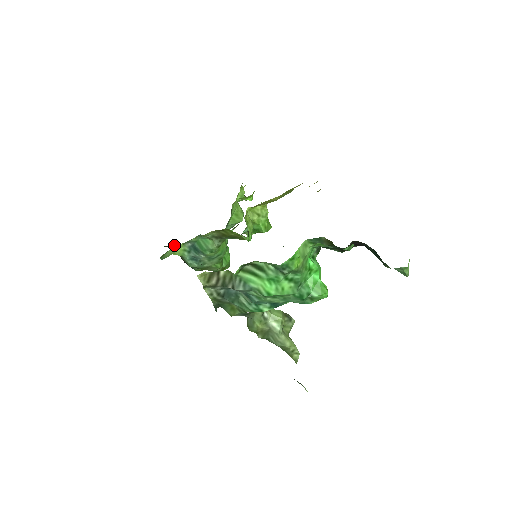
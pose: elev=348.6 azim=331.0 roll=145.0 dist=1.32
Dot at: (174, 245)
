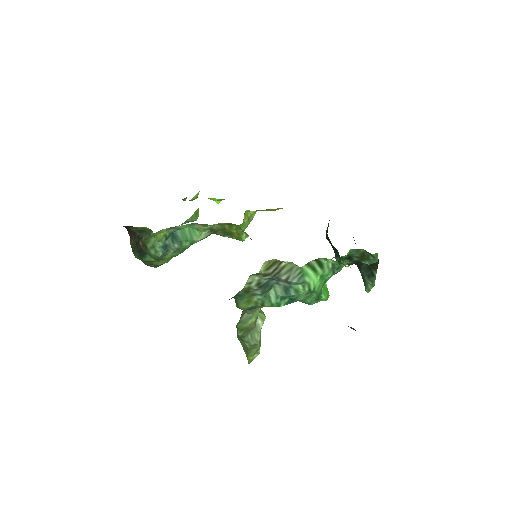
Dot at: occluded
